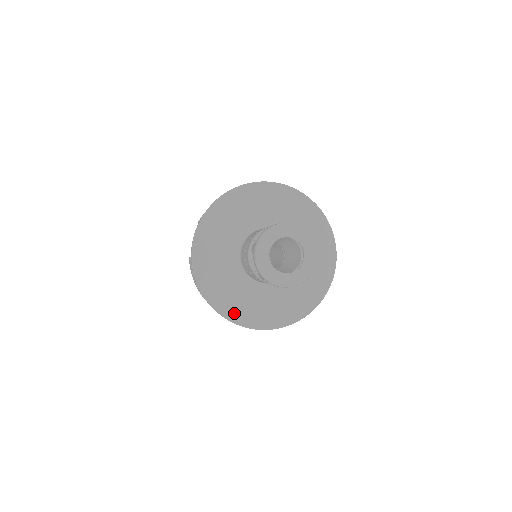
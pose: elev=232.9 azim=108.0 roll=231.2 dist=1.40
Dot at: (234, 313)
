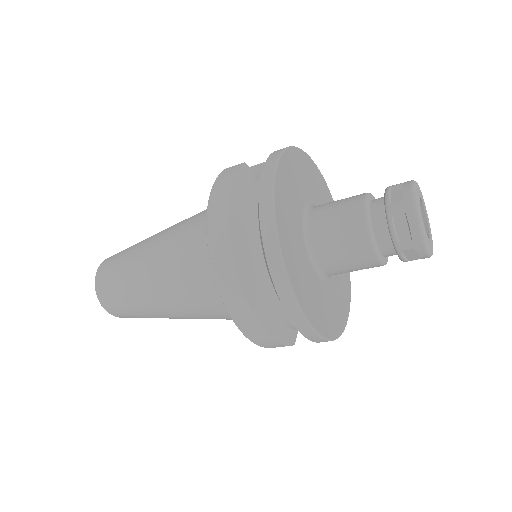
Dot at: (283, 231)
